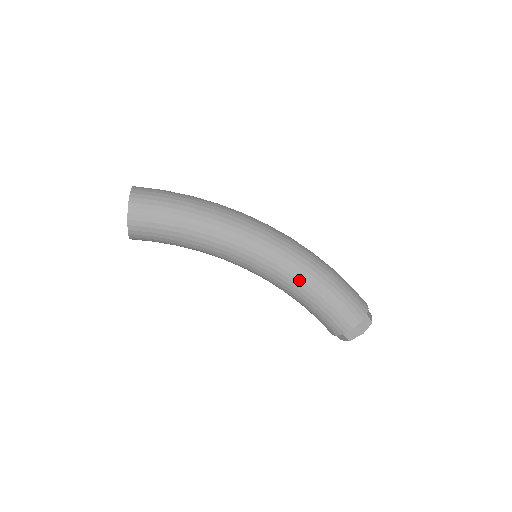
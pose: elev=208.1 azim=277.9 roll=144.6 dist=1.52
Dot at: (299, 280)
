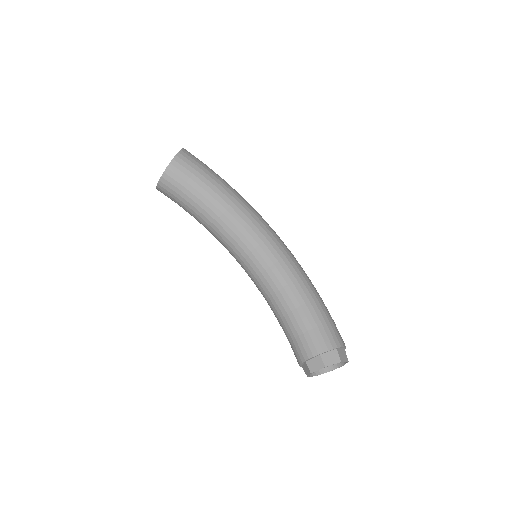
Dot at: (295, 279)
